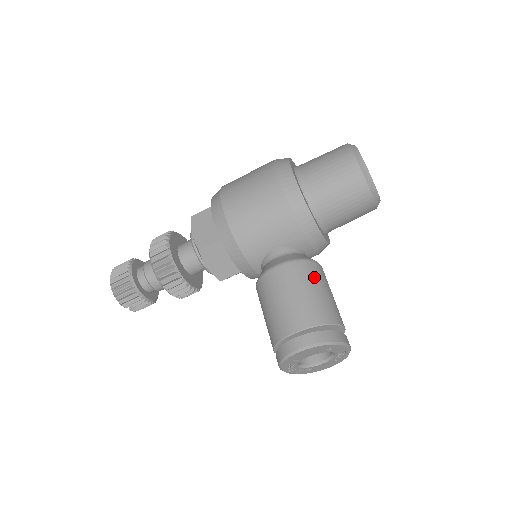
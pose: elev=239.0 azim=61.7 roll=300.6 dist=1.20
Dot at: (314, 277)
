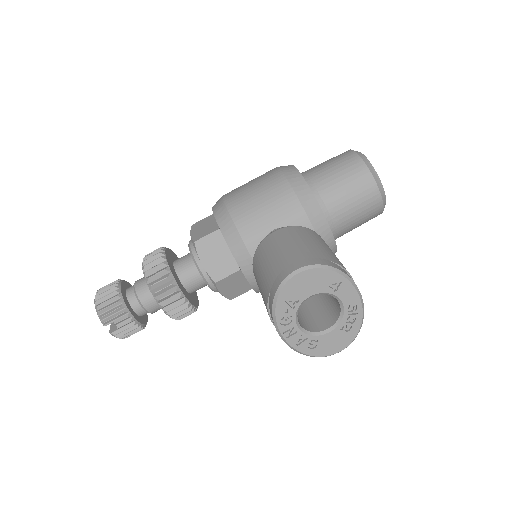
Dot at: (316, 237)
